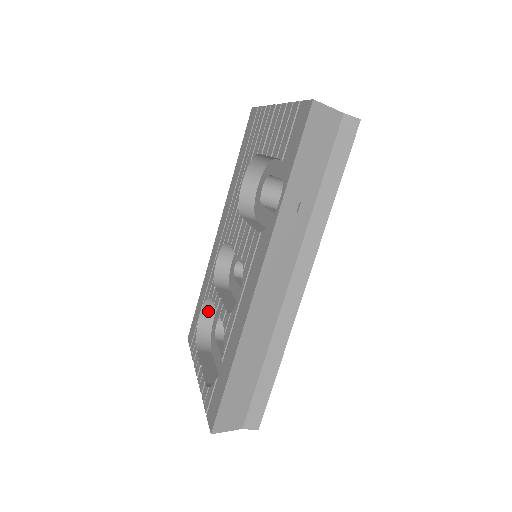
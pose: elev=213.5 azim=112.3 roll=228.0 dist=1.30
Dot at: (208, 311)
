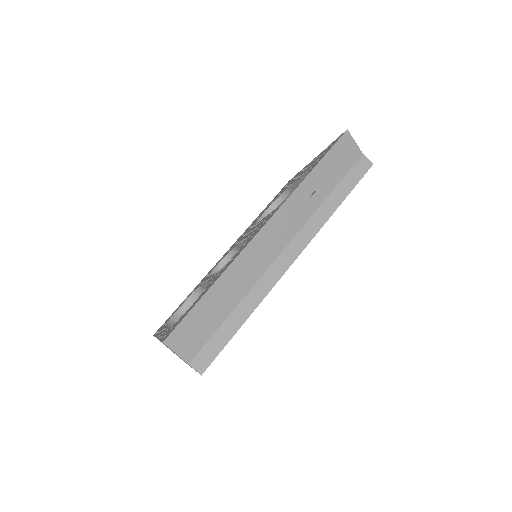
Dot at: (188, 308)
